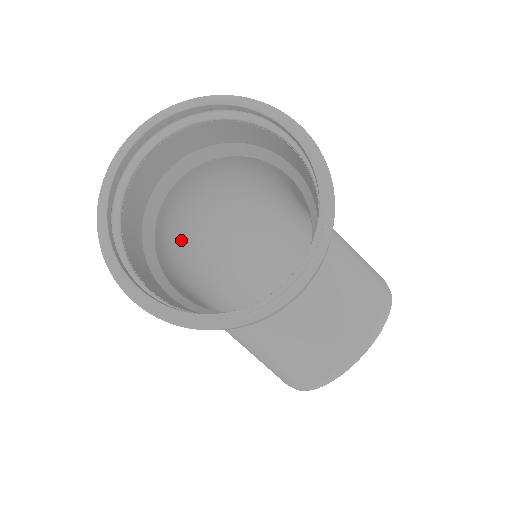
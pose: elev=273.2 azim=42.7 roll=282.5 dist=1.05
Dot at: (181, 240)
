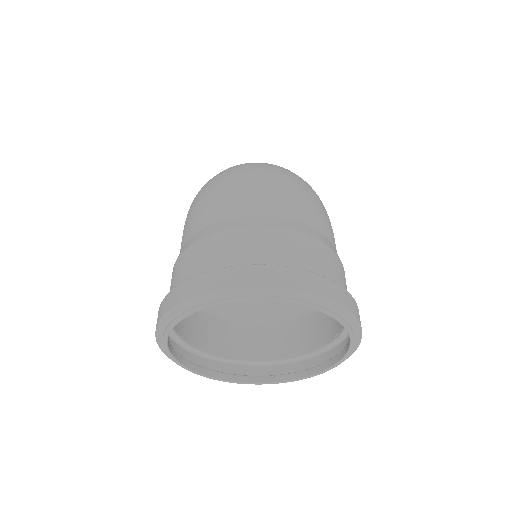
Dot at: occluded
